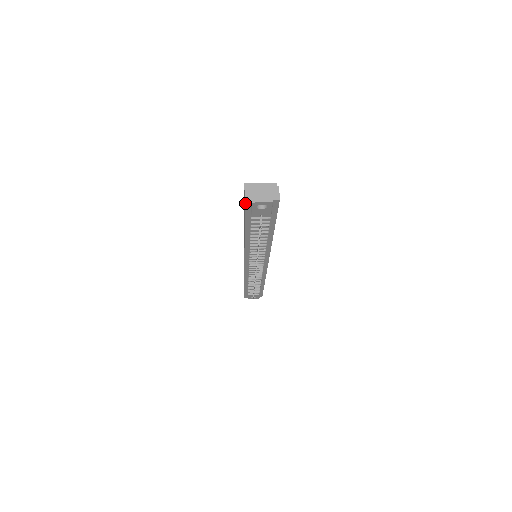
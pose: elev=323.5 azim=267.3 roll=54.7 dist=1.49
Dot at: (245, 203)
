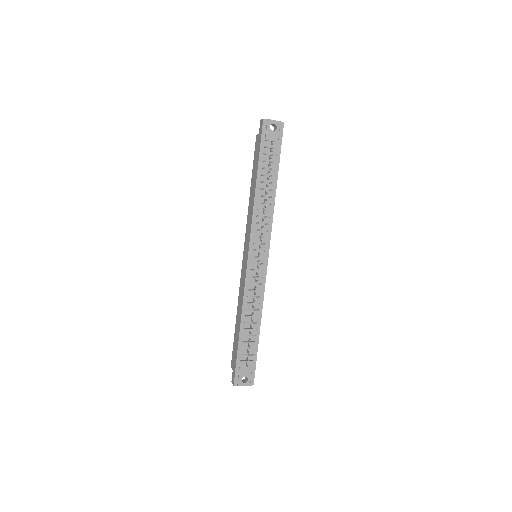
Dot at: (263, 123)
